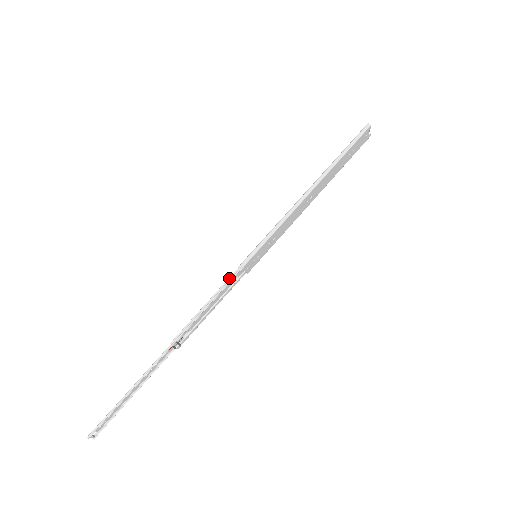
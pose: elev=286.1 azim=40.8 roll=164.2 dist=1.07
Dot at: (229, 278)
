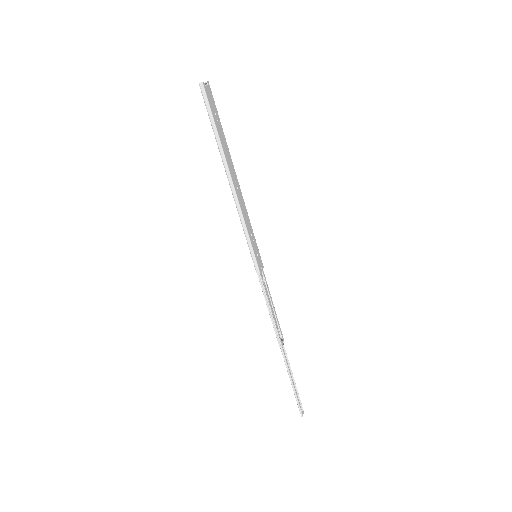
Dot at: (261, 287)
